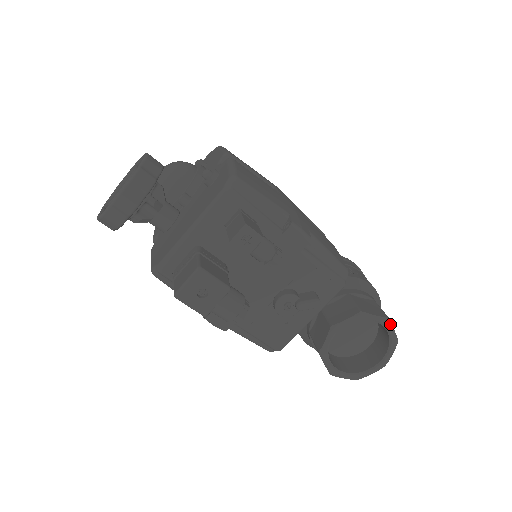
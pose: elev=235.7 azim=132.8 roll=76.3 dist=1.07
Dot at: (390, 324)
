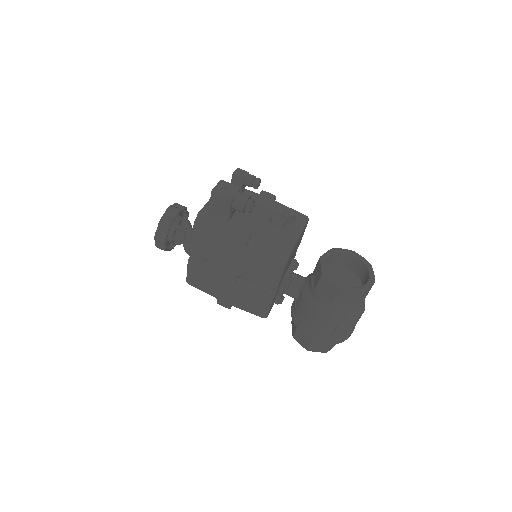
Dot at: (357, 253)
